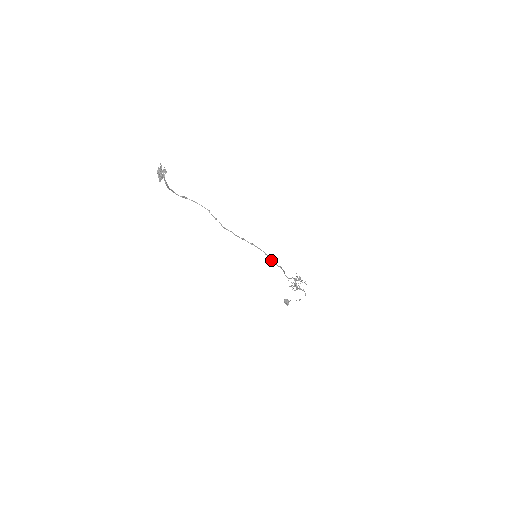
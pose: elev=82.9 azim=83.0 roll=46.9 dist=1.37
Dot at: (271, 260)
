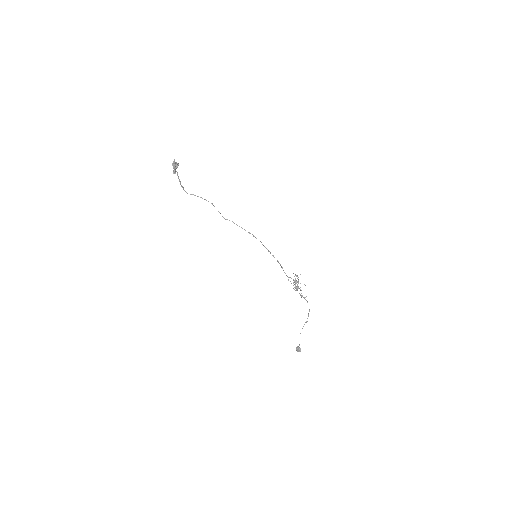
Dot at: (268, 251)
